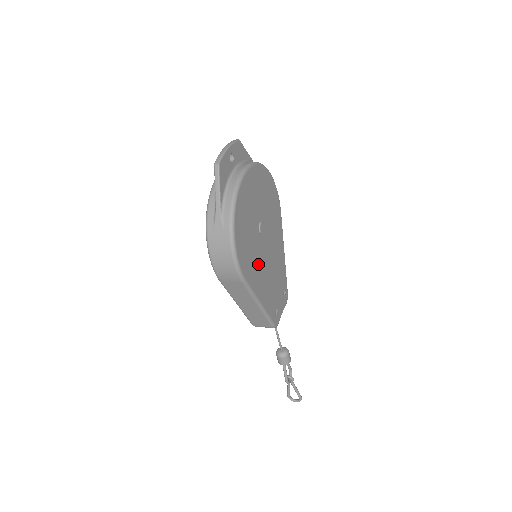
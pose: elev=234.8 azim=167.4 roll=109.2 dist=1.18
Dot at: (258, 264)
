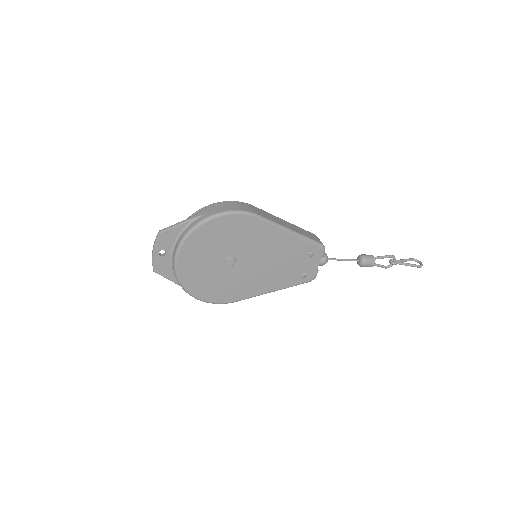
Dot at: (246, 280)
